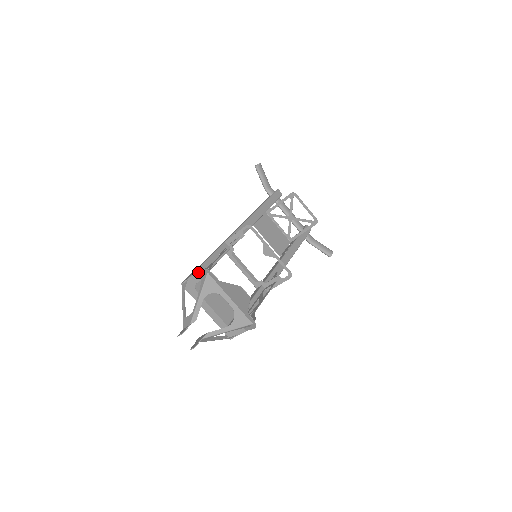
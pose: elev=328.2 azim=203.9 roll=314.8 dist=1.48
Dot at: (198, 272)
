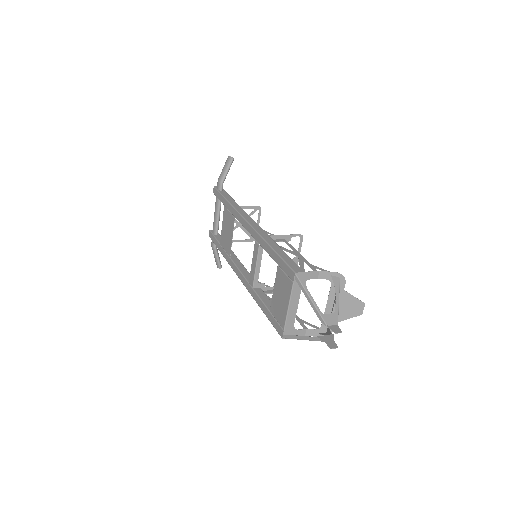
Dot at: (326, 272)
